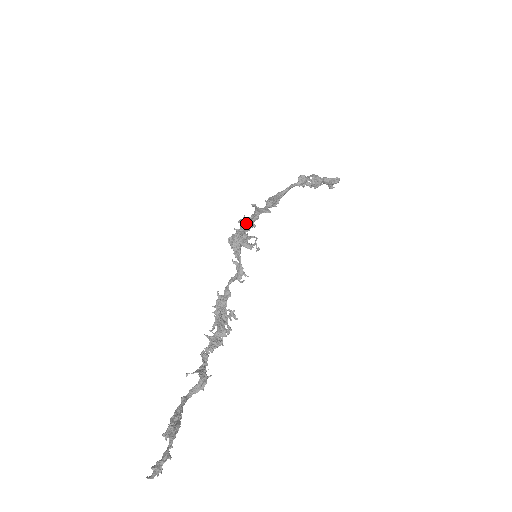
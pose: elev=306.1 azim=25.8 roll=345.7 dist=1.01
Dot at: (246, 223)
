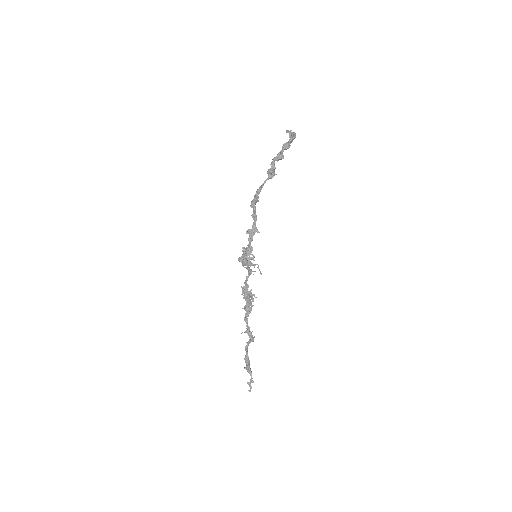
Dot at: (247, 248)
